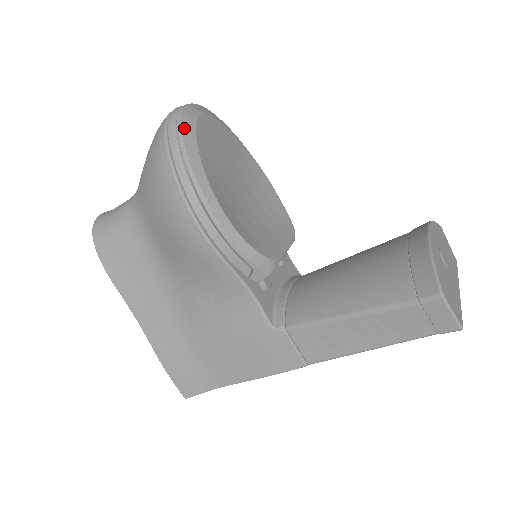
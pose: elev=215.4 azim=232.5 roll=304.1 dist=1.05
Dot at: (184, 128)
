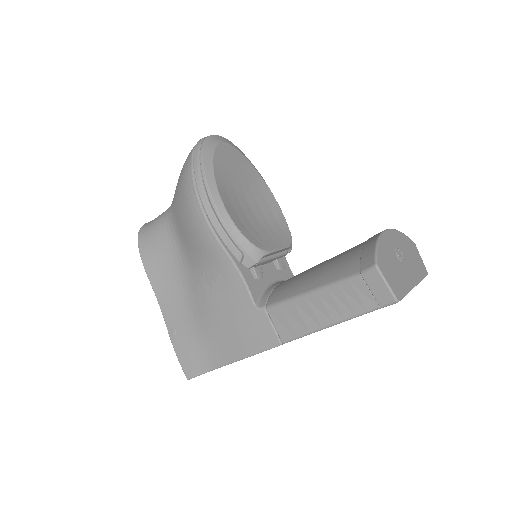
Dot at: (206, 147)
